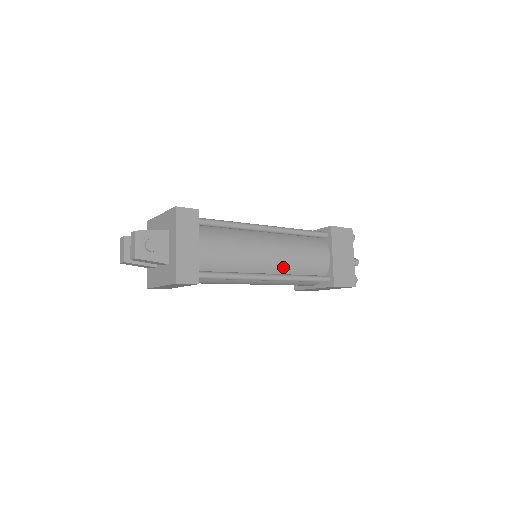
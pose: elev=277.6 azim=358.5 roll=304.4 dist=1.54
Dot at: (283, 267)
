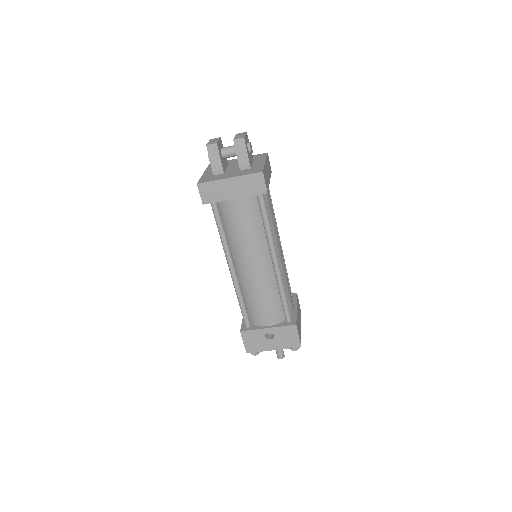
Dot at: occluded
